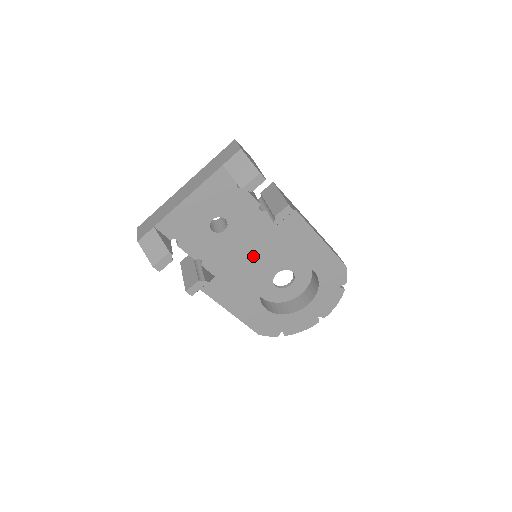
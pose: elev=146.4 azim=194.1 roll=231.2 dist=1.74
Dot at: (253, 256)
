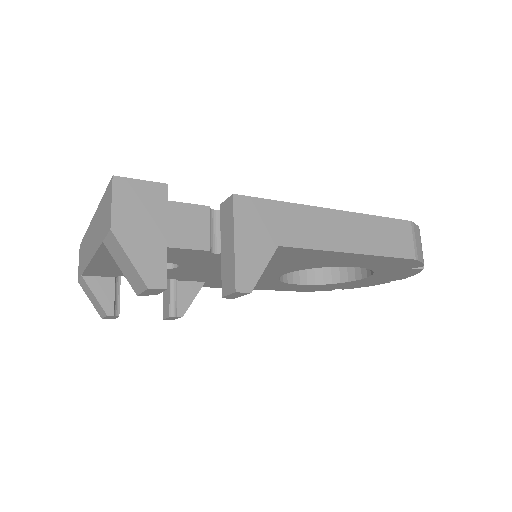
Dot at: occluded
